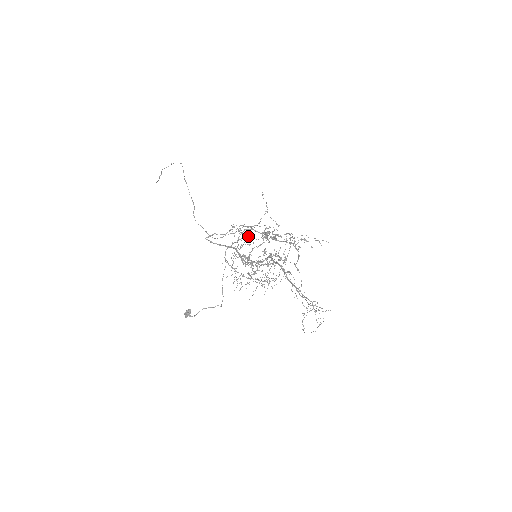
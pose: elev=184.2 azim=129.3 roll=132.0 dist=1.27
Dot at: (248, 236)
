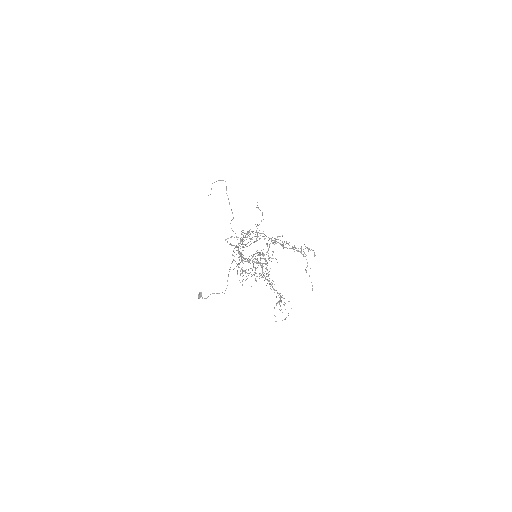
Dot at: occluded
